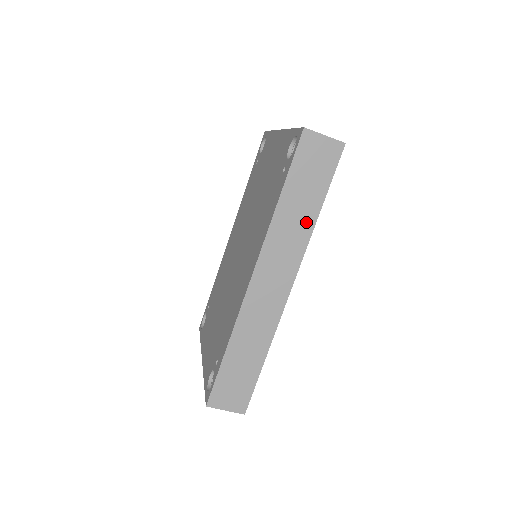
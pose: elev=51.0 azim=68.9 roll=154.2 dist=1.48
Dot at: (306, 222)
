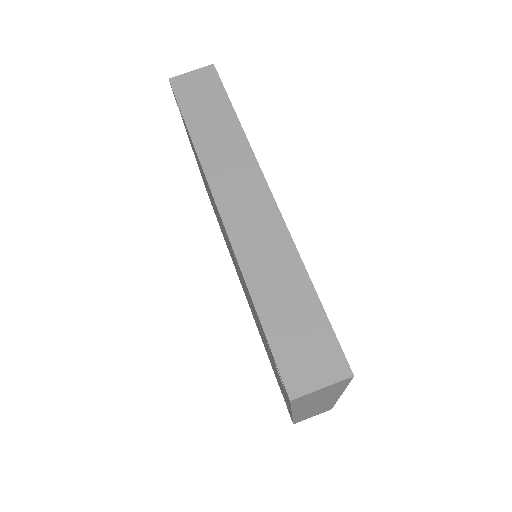
Dot at: (232, 133)
